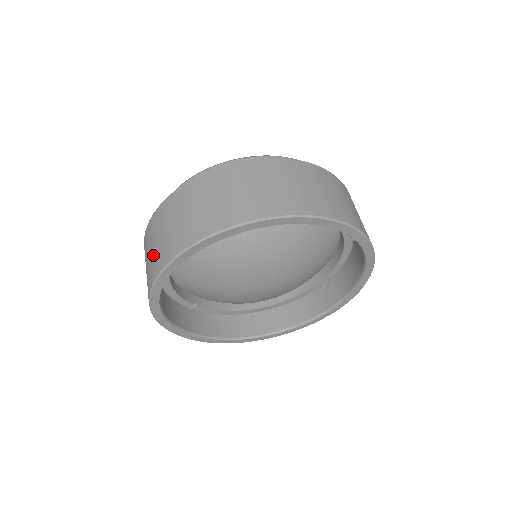
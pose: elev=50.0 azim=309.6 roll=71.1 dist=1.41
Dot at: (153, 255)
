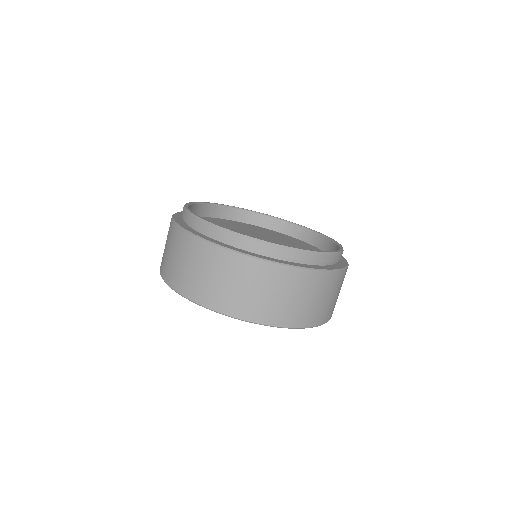
Dot at: (221, 290)
